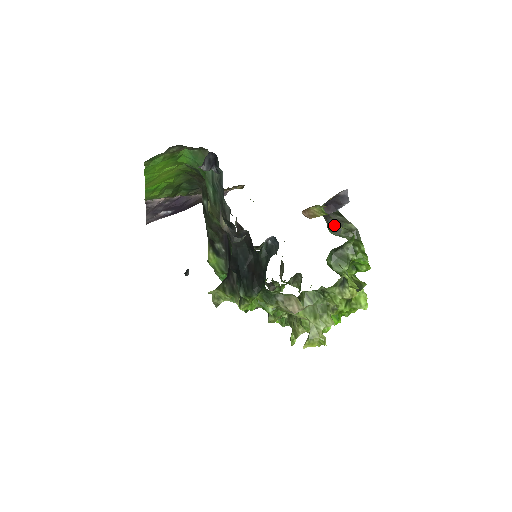
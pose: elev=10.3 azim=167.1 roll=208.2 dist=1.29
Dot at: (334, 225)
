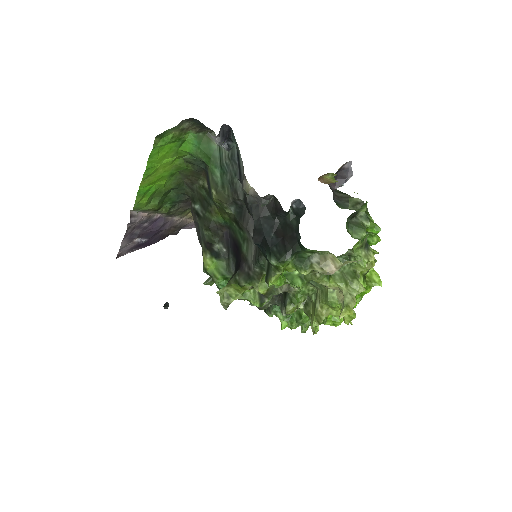
Dot at: (340, 201)
